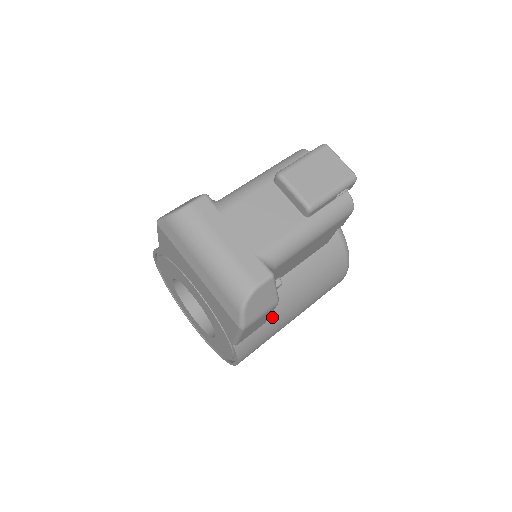
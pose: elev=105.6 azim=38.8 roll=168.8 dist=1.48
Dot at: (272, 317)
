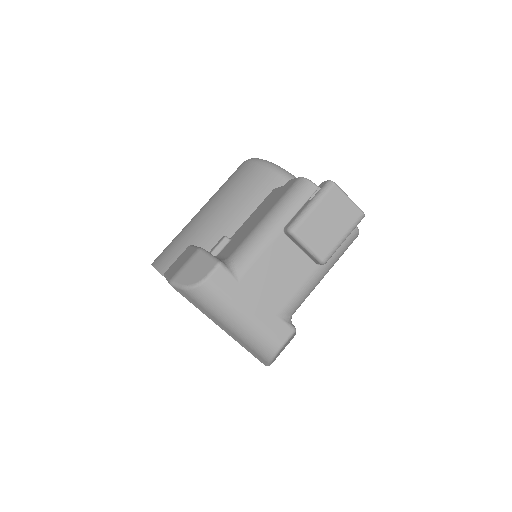
Dot at: occluded
